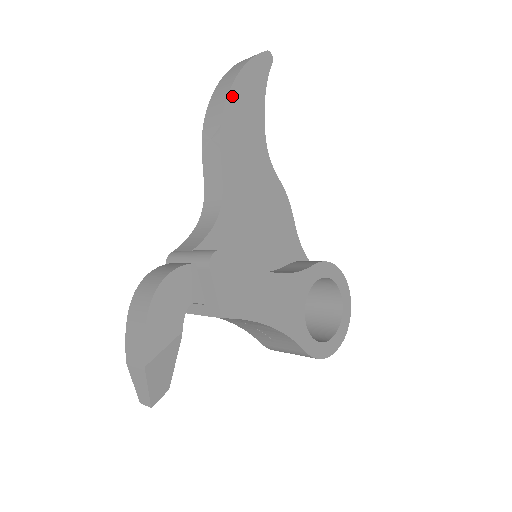
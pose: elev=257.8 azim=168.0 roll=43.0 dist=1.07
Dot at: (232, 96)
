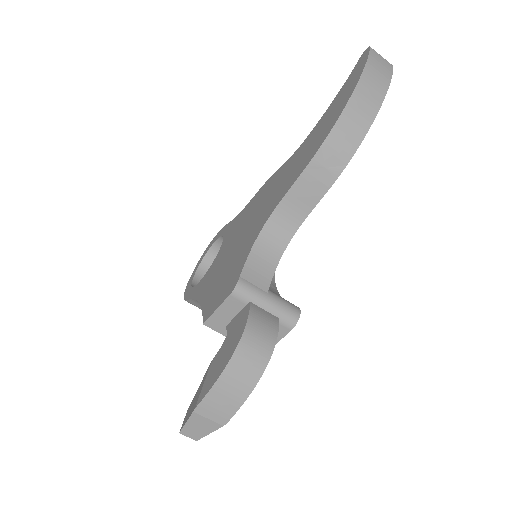
Dot at: (366, 131)
